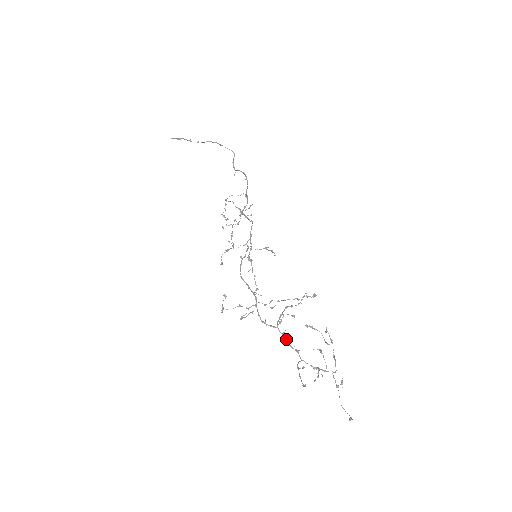
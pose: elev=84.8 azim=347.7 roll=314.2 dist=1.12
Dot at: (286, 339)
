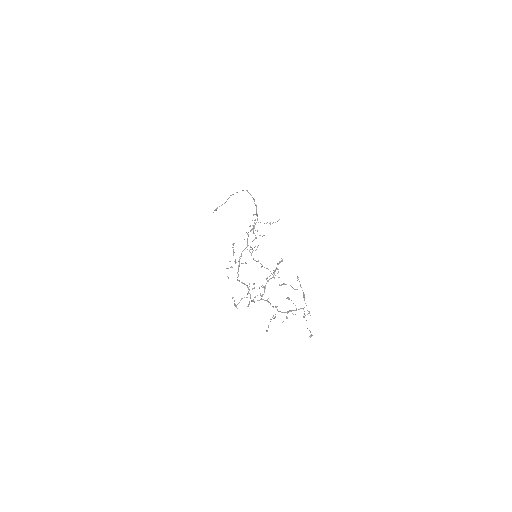
Dot at: occluded
